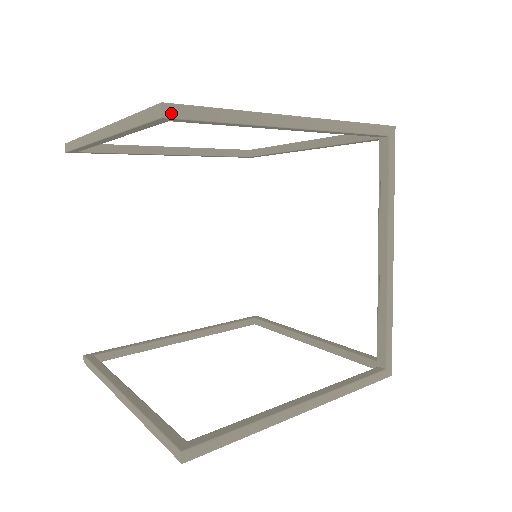
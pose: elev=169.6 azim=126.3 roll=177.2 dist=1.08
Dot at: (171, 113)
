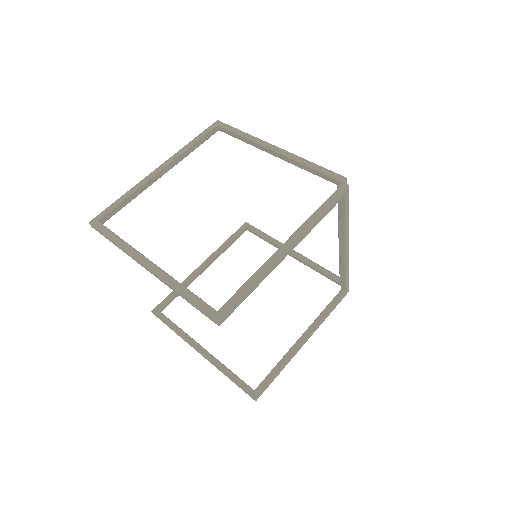
Dot at: (223, 321)
